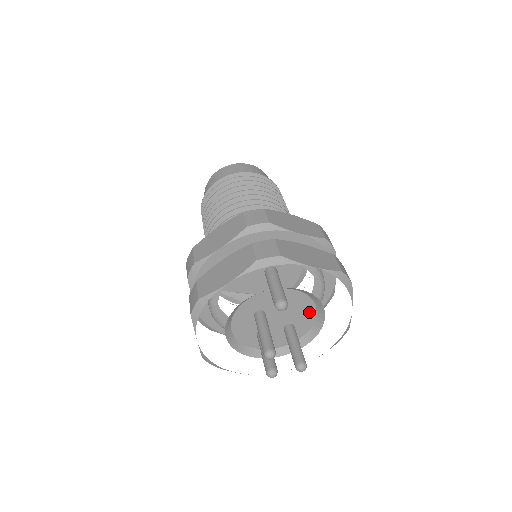
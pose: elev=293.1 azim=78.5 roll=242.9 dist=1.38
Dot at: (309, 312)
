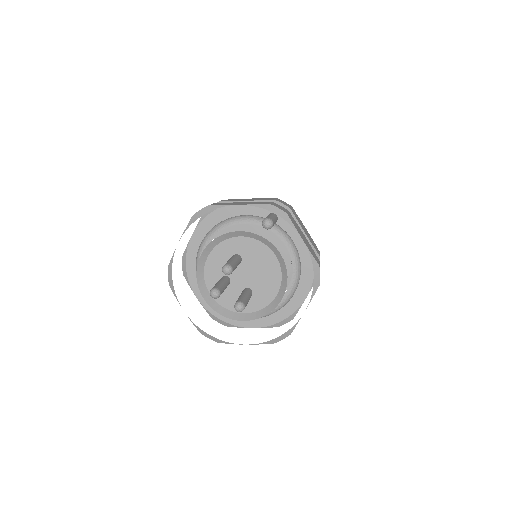
Dot at: (272, 289)
